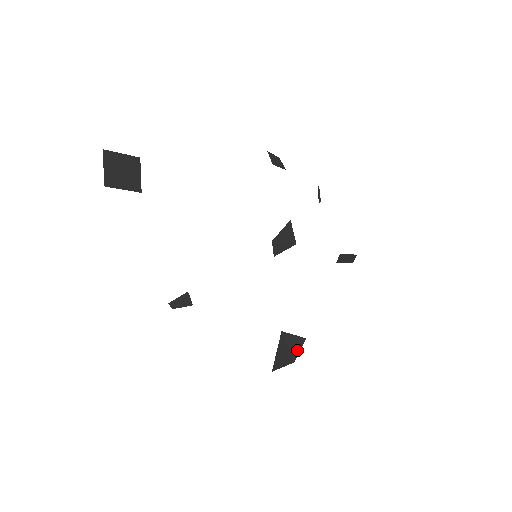
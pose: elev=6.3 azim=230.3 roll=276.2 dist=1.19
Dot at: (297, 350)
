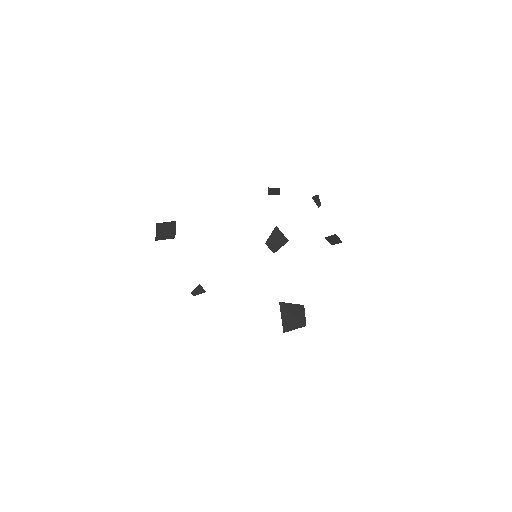
Dot at: (302, 316)
